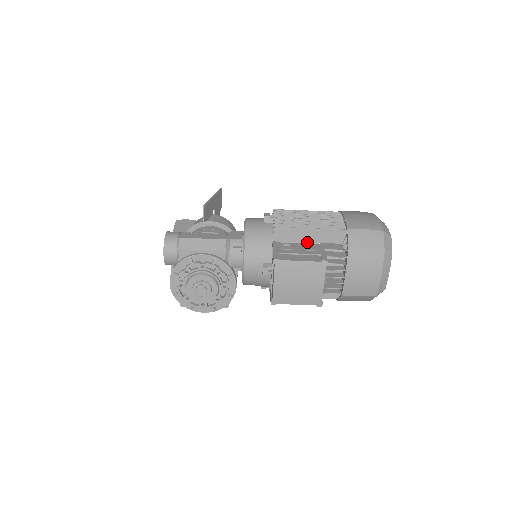
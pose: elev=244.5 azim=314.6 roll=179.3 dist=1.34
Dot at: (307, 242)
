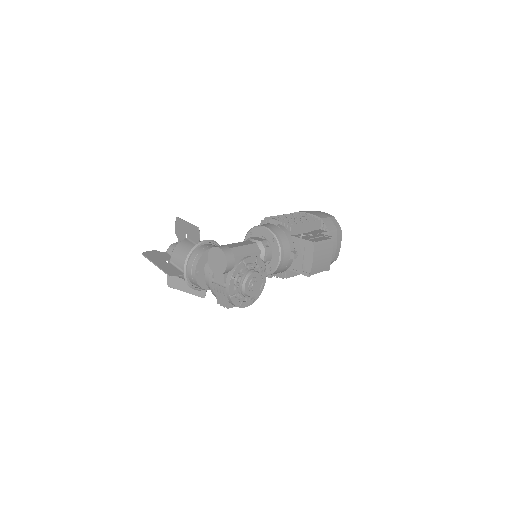
Dot at: (305, 232)
